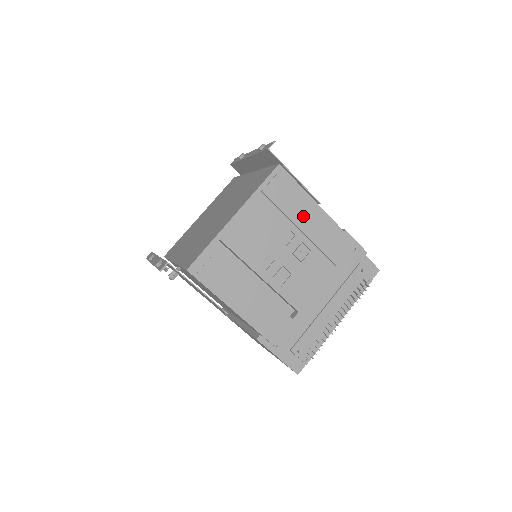
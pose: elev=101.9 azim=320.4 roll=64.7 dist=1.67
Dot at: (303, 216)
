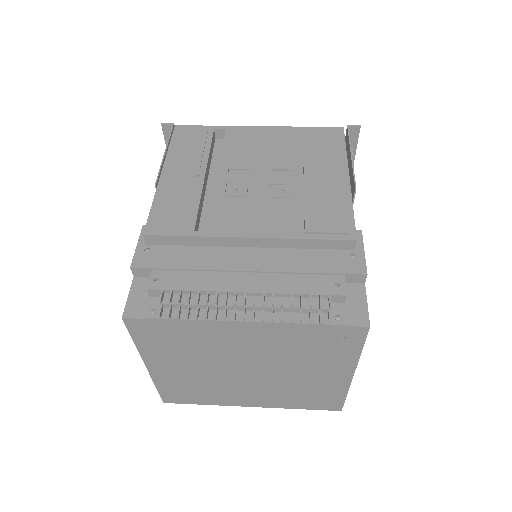
Dot at: (321, 168)
